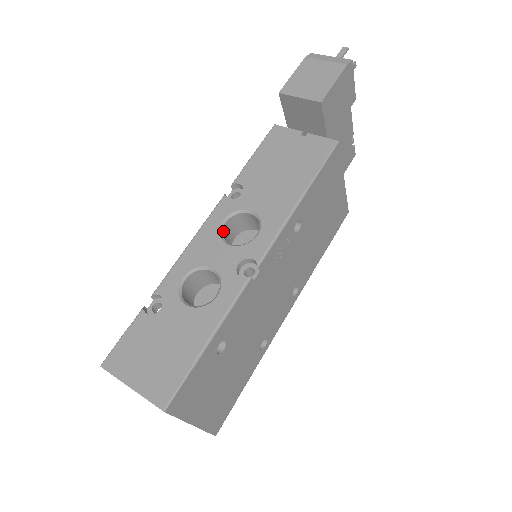
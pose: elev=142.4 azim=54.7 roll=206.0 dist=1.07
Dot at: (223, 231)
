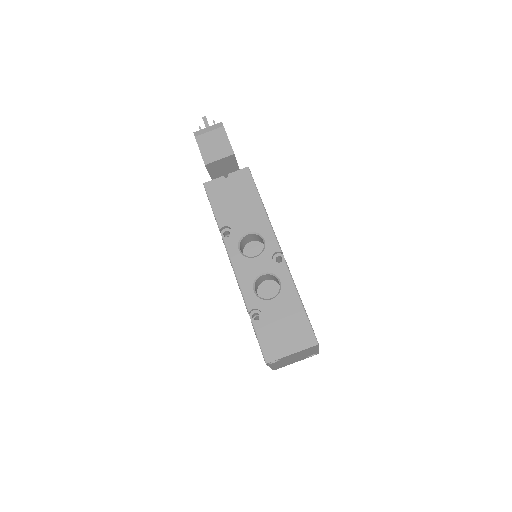
Dot at: (243, 255)
